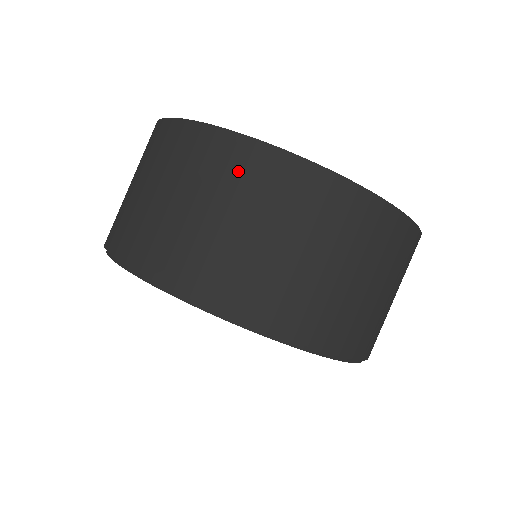
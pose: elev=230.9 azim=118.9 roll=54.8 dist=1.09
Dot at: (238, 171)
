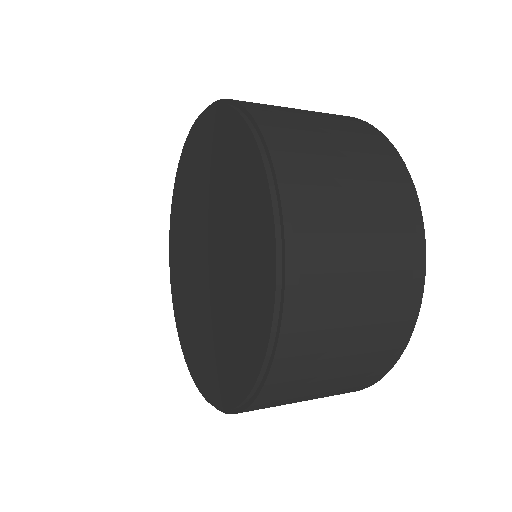
Dot at: (355, 127)
